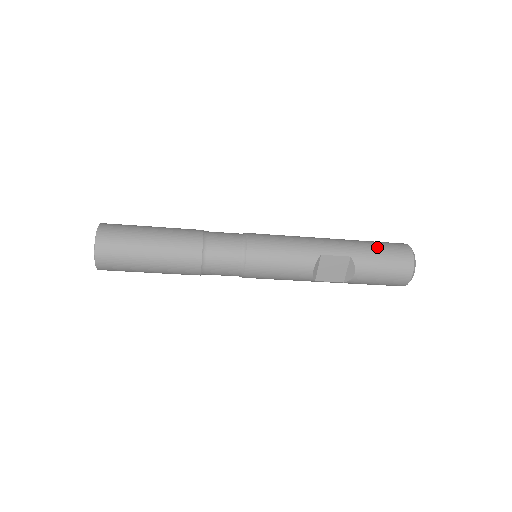
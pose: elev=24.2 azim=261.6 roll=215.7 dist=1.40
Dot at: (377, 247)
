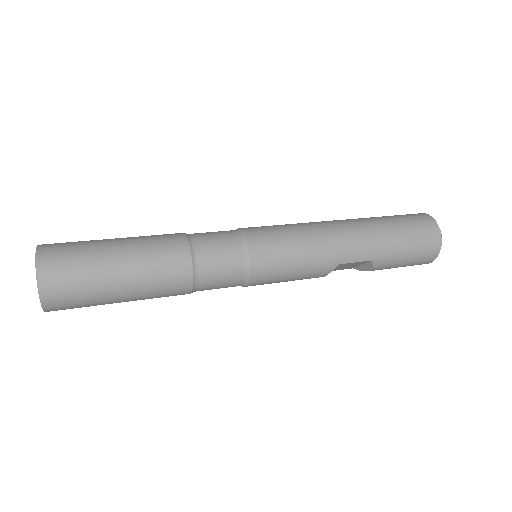
Dot at: (404, 242)
